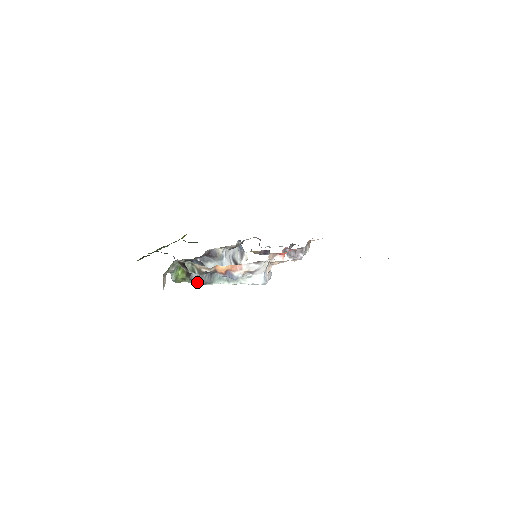
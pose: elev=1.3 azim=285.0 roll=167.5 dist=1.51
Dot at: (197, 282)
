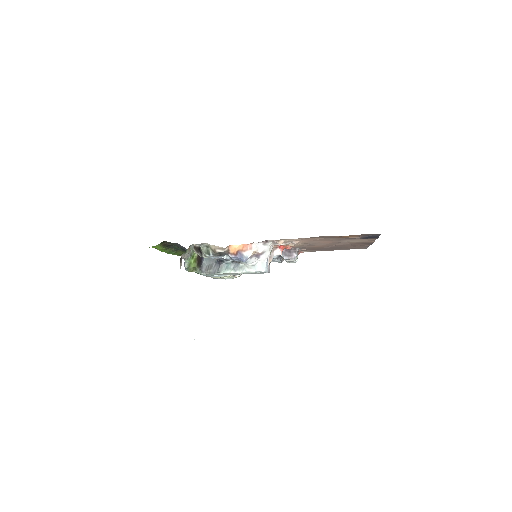
Dot at: (206, 272)
